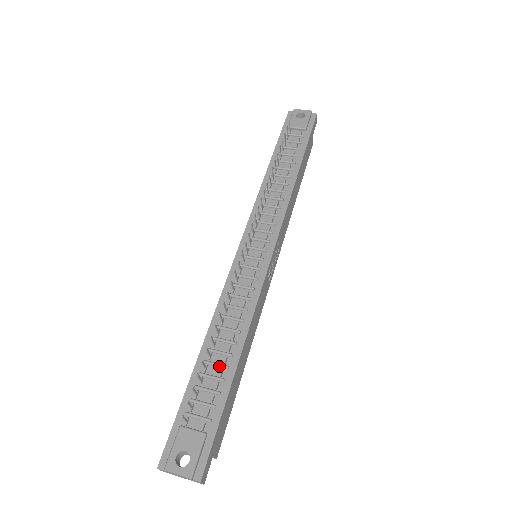
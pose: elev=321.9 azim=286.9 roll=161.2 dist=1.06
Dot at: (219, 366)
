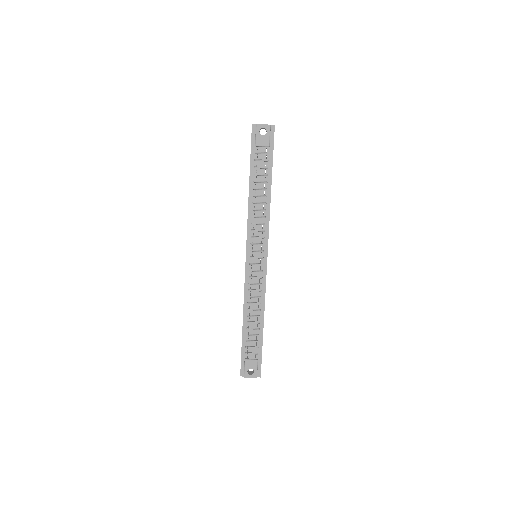
Dot at: (255, 330)
